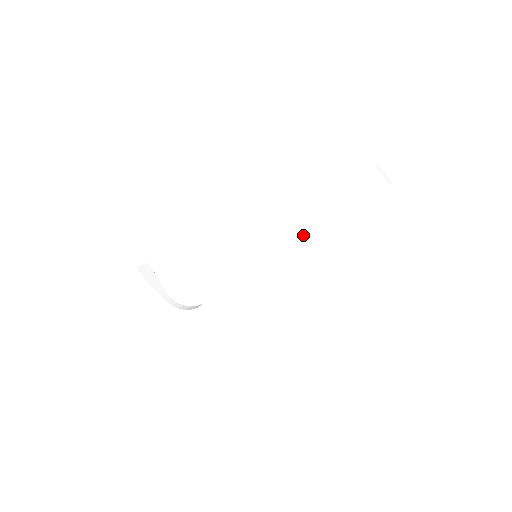
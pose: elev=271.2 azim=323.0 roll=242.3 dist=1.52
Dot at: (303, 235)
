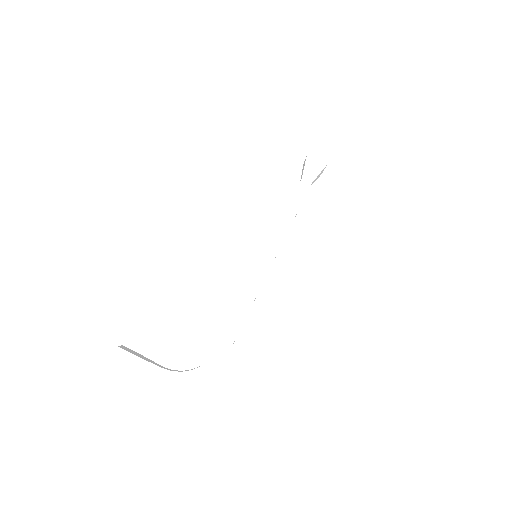
Dot at: (294, 207)
